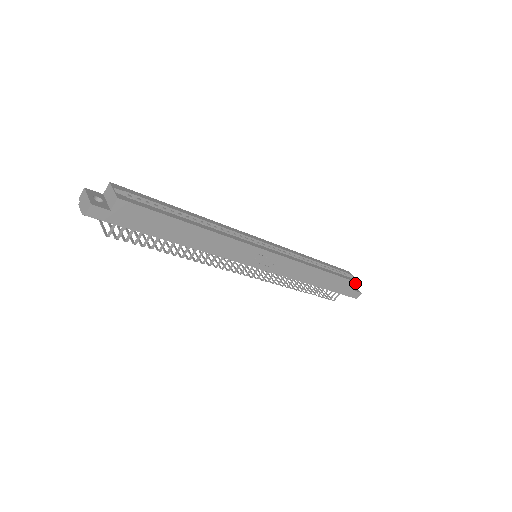
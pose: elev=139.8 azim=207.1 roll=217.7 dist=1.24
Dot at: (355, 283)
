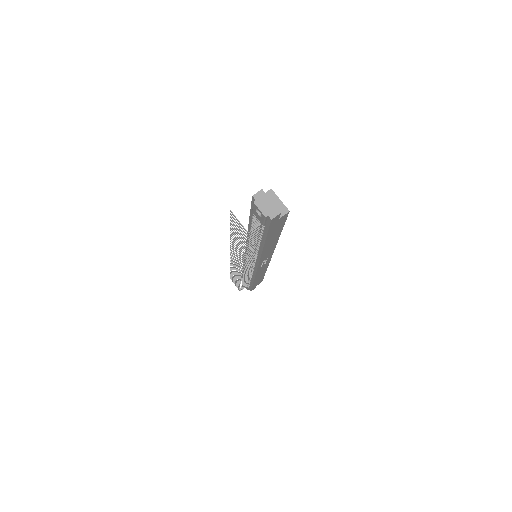
Dot at: (261, 281)
